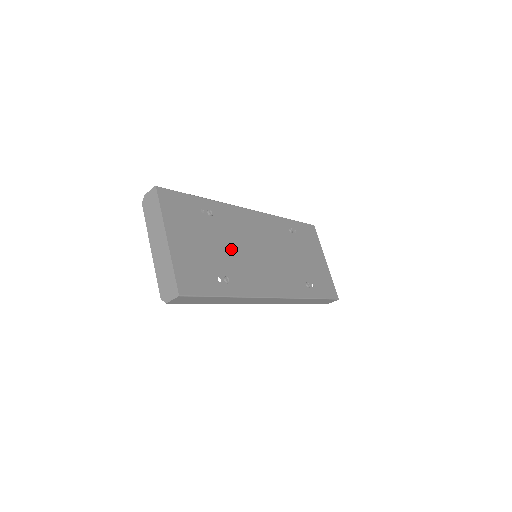
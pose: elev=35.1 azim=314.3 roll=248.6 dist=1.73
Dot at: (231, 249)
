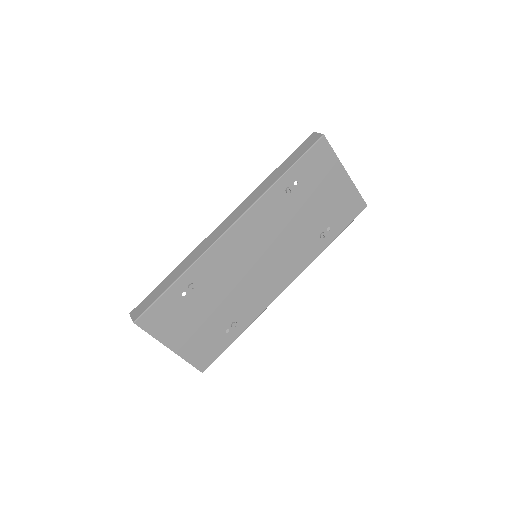
Dot at: (227, 295)
